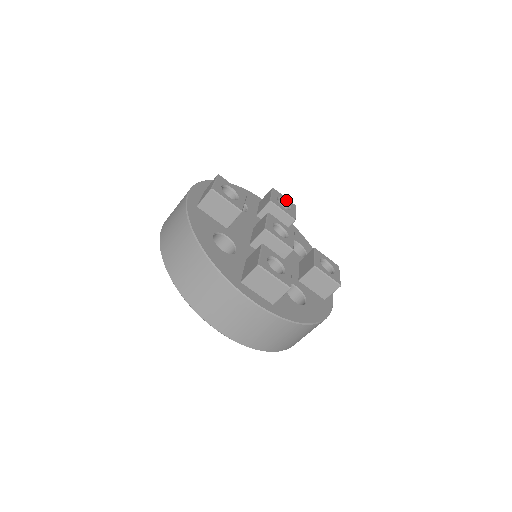
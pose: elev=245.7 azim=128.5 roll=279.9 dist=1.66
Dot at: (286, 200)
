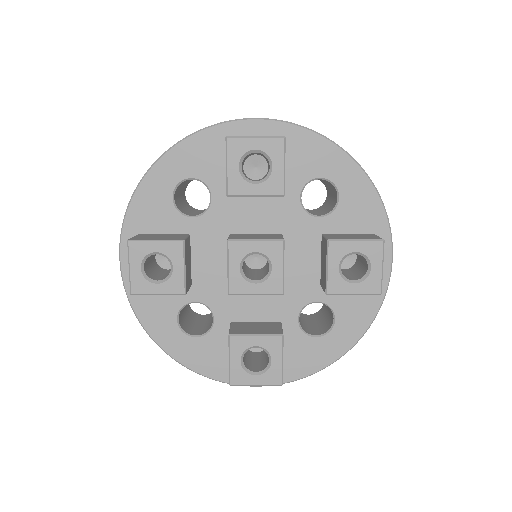
Dot at: (259, 147)
